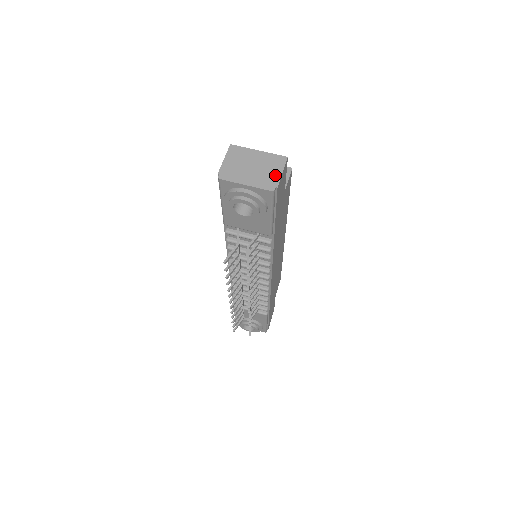
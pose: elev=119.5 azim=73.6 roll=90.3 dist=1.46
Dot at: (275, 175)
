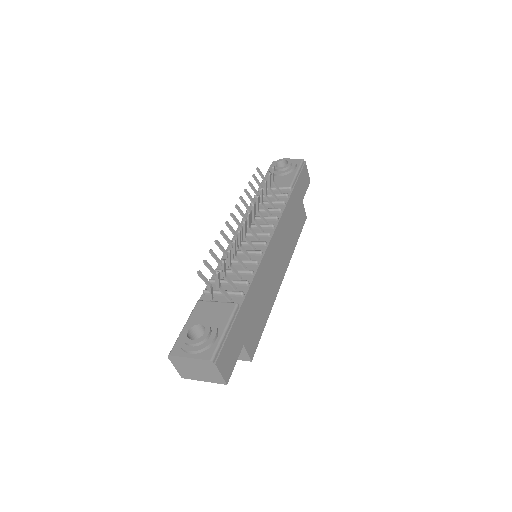
Dot at: occluded
